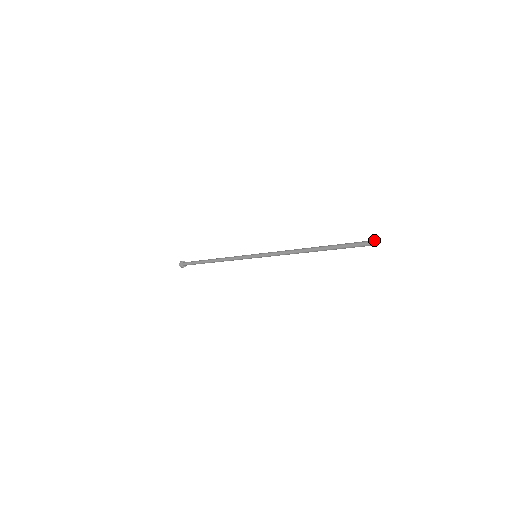
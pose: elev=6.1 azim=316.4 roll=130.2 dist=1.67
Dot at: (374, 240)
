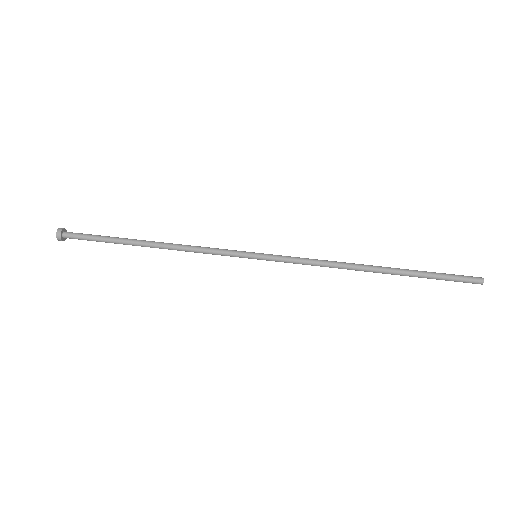
Dot at: (483, 278)
